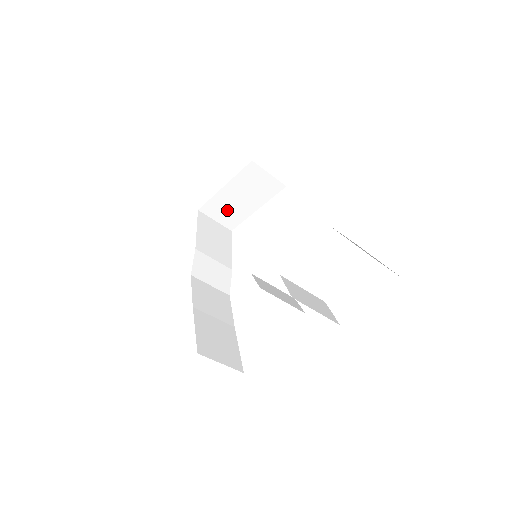
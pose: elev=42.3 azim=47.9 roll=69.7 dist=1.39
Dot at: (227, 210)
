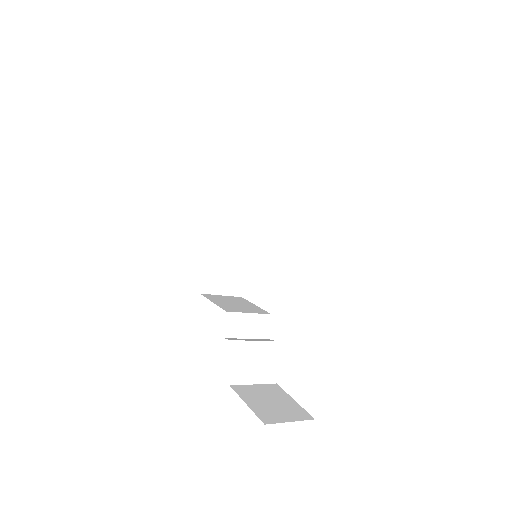
Dot at: occluded
